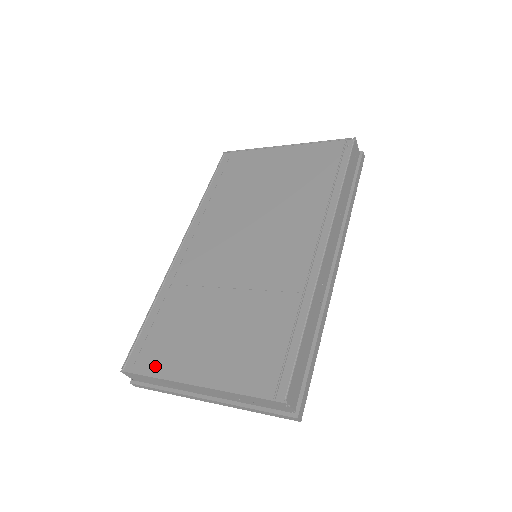
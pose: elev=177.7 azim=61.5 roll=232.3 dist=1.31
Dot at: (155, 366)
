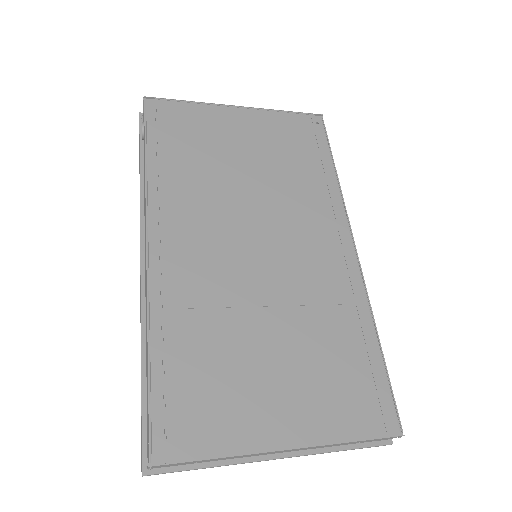
Dot at: (211, 440)
